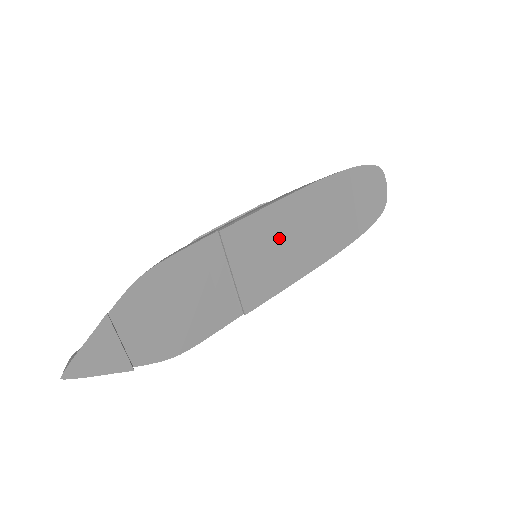
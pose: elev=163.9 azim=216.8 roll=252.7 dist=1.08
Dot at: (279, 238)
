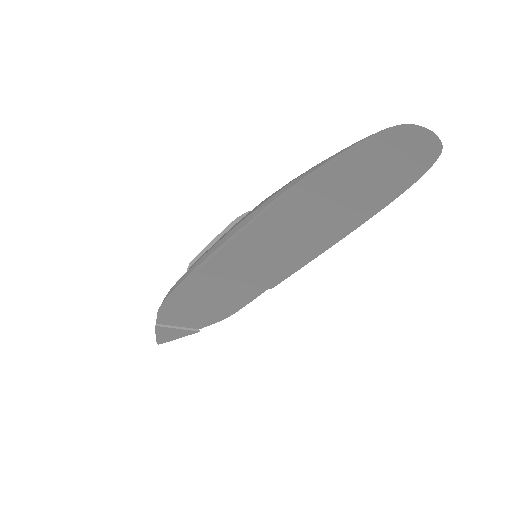
Dot at: (267, 248)
